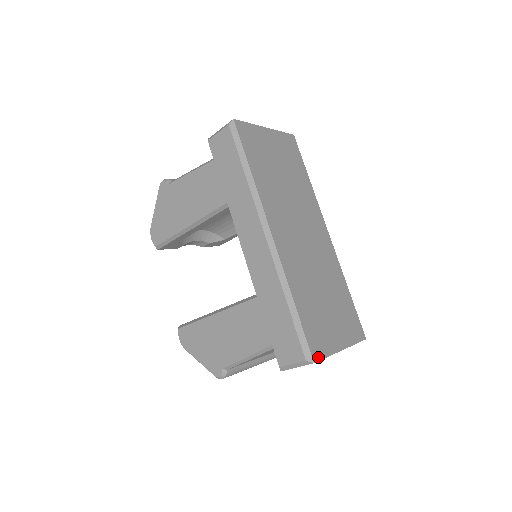
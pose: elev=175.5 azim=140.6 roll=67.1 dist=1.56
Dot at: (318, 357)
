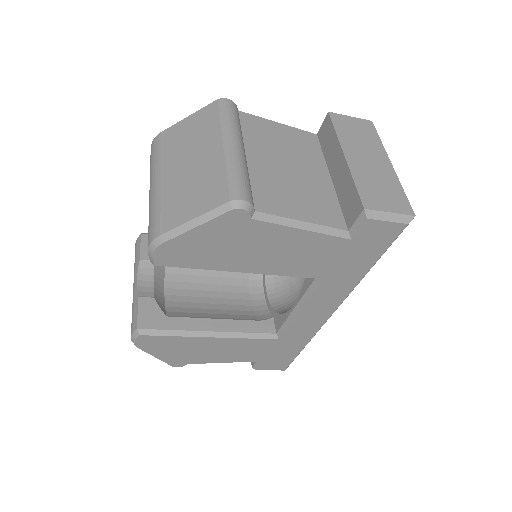
Dot at: occluded
